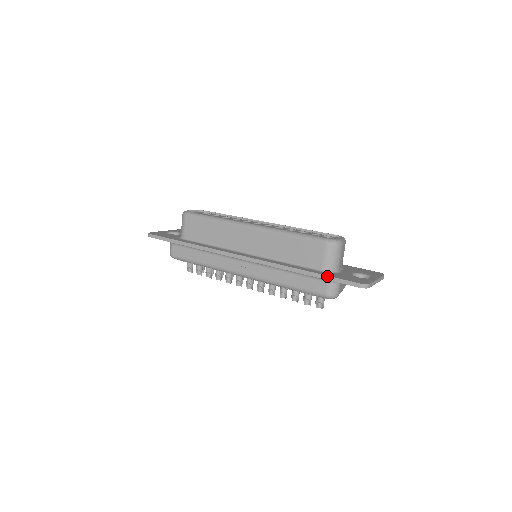
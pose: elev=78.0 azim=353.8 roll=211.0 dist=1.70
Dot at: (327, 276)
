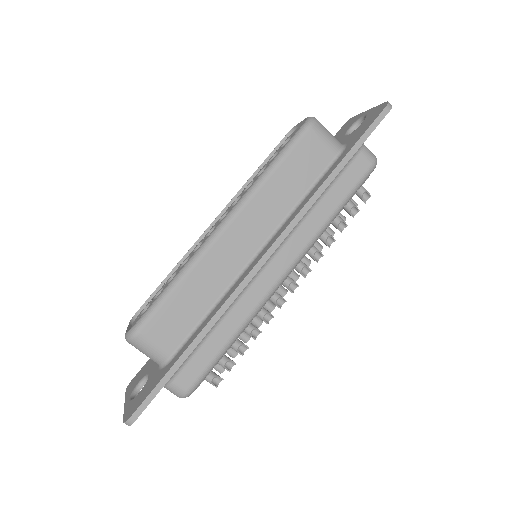
Dot at: (357, 143)
